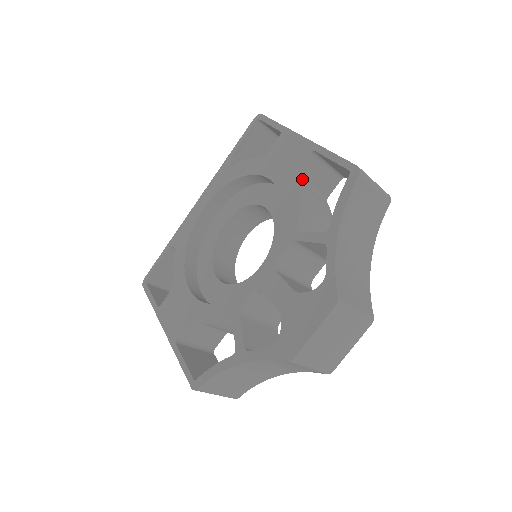
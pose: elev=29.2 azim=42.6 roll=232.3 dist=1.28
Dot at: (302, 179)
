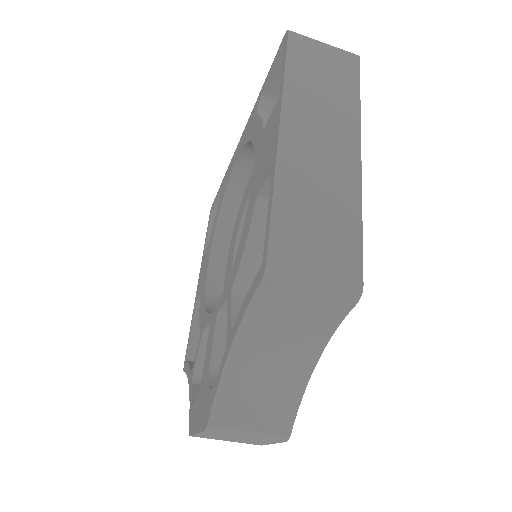
Dot at: occluded
